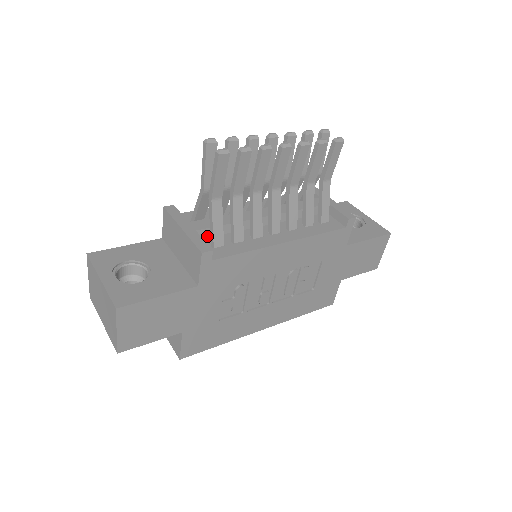
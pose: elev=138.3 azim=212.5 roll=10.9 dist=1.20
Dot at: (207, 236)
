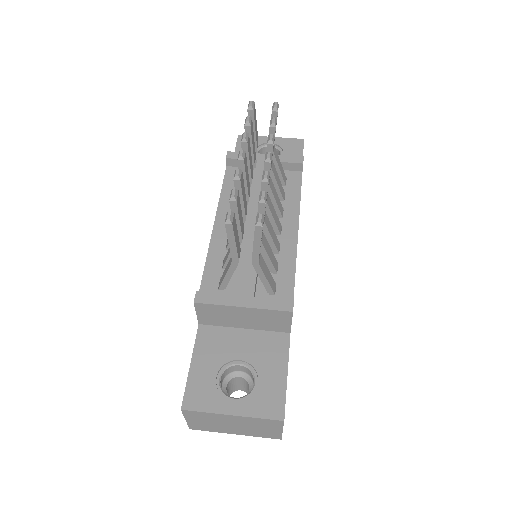
Dot at: (255, 289)
